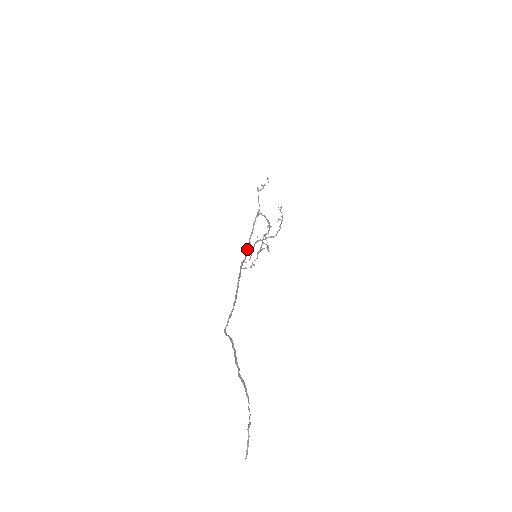
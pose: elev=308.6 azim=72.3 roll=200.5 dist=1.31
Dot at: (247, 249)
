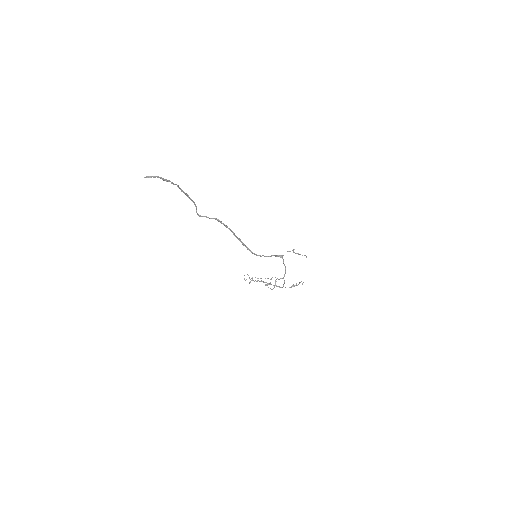
Dot at: (255, 254)
